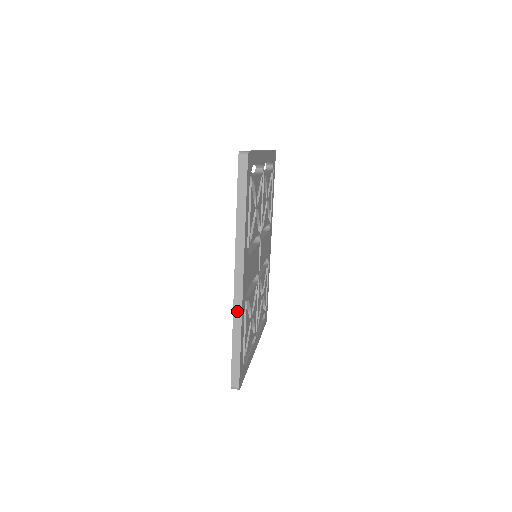
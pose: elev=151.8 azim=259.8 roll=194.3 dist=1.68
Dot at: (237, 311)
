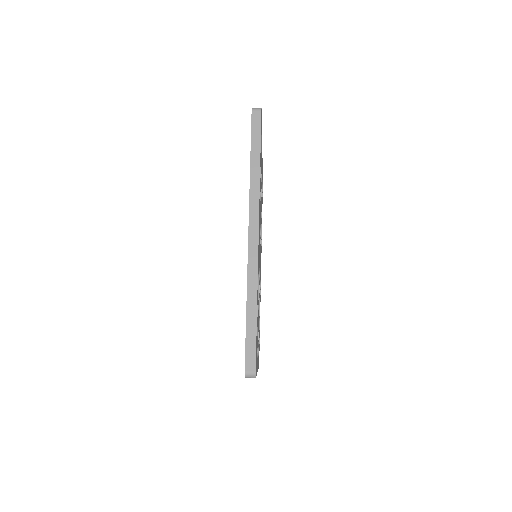
Dot at: (252, 271)
